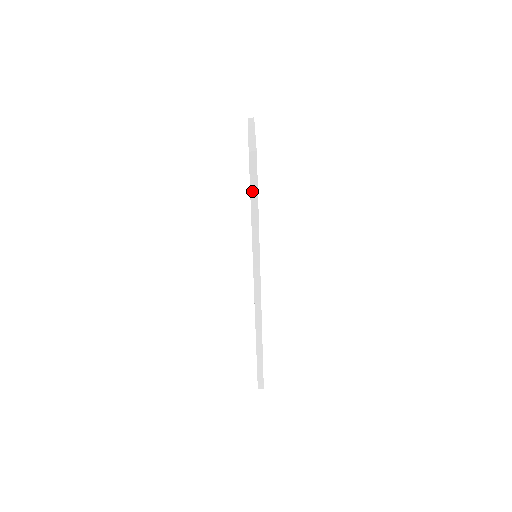
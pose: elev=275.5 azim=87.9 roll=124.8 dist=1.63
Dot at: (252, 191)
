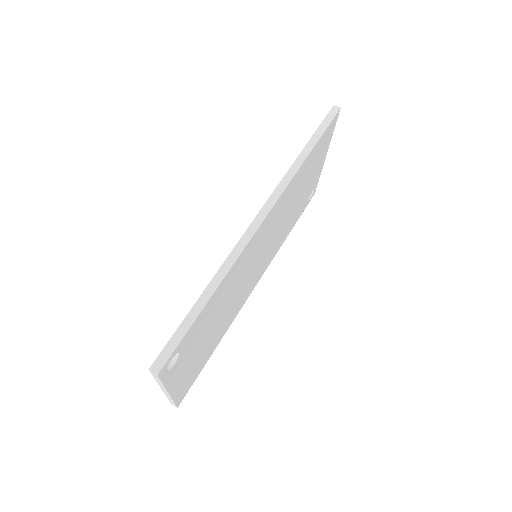
Dot at: (318, 131)
